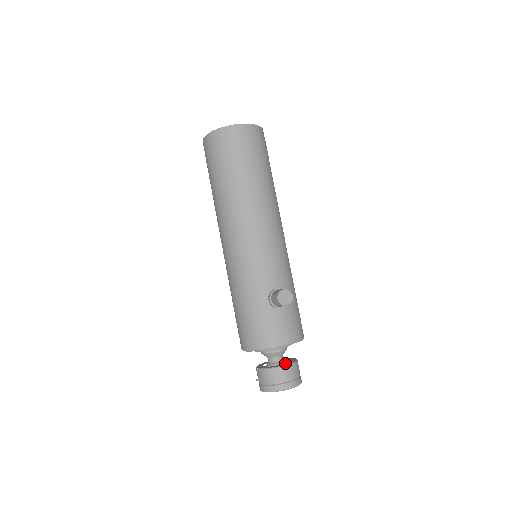
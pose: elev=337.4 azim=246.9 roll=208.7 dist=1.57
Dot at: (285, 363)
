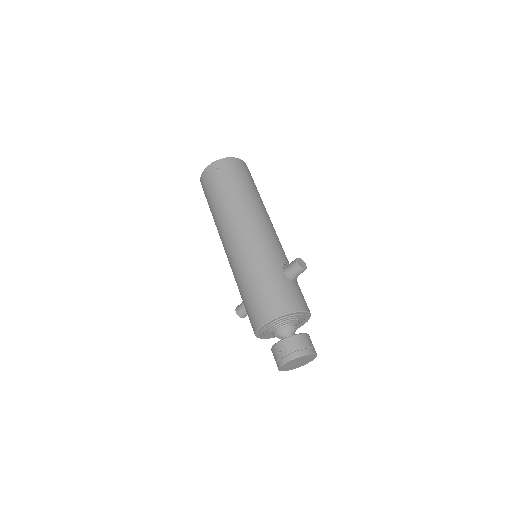
Dot at: occluded
